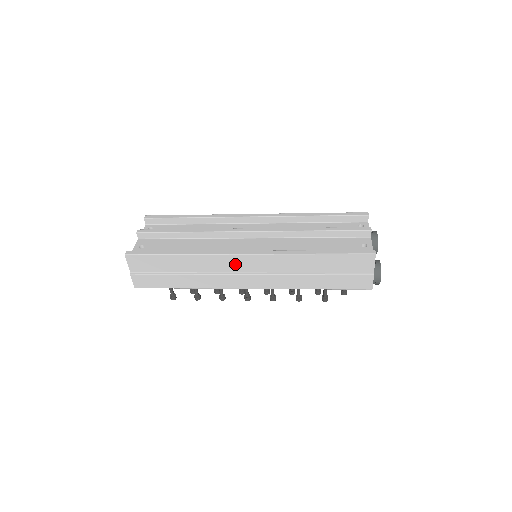
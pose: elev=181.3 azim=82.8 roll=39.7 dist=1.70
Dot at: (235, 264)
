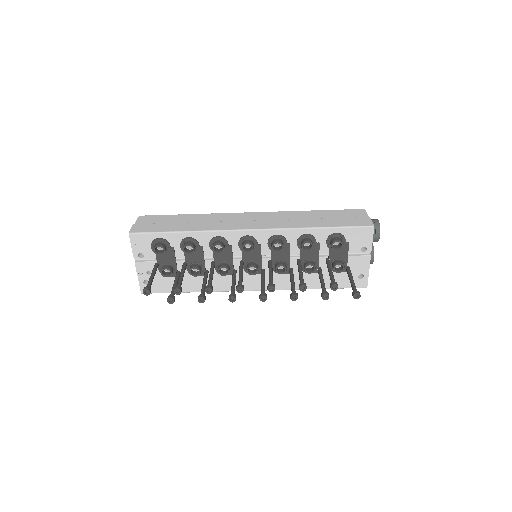
Dot at: (240, 218)
